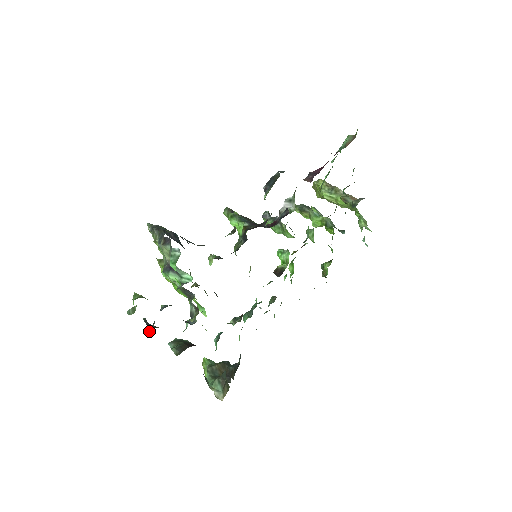
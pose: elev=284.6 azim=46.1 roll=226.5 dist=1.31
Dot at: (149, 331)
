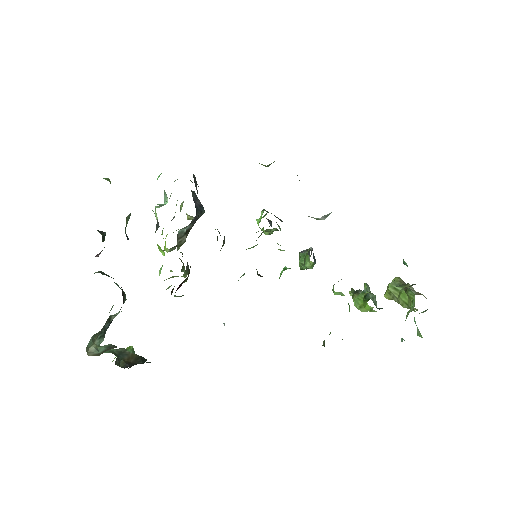
Dot at: occluded
